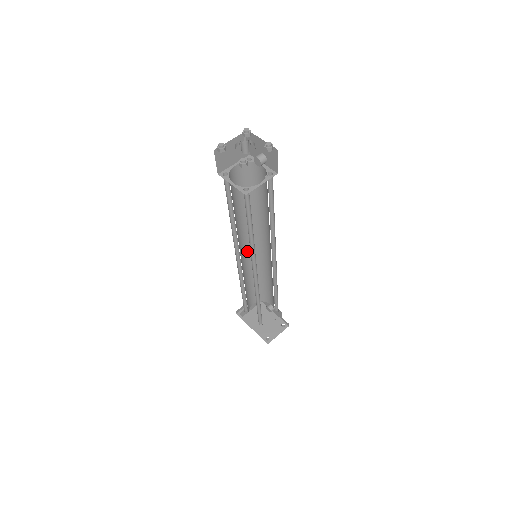
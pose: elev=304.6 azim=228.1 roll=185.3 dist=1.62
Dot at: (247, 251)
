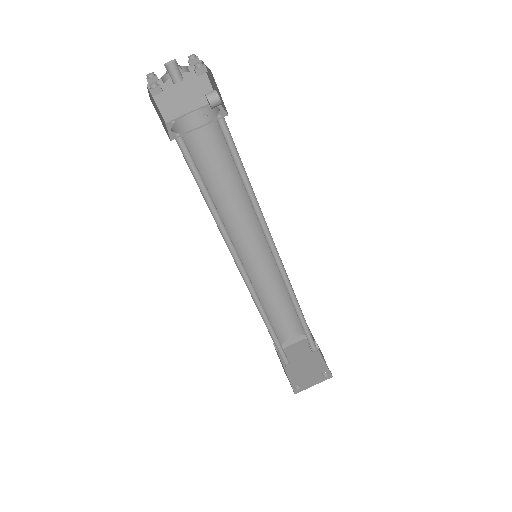
Dot at: (255, 251)
